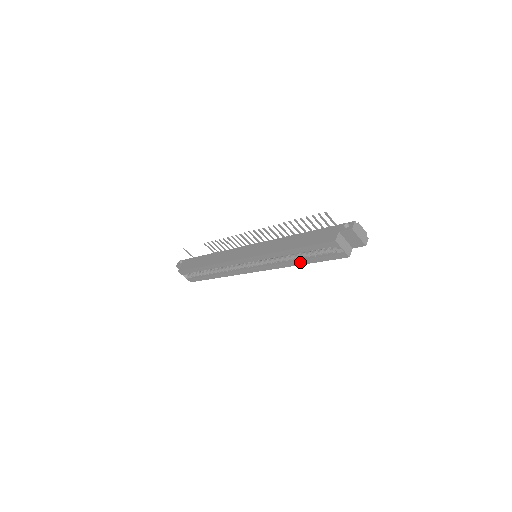
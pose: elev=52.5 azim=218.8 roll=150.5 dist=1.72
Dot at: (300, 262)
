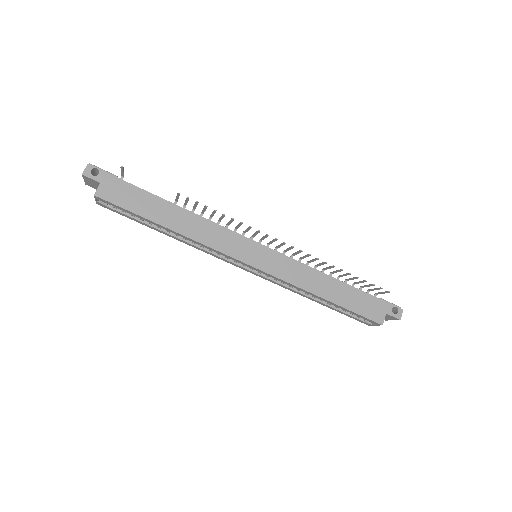
Dot at: (315, 300)
